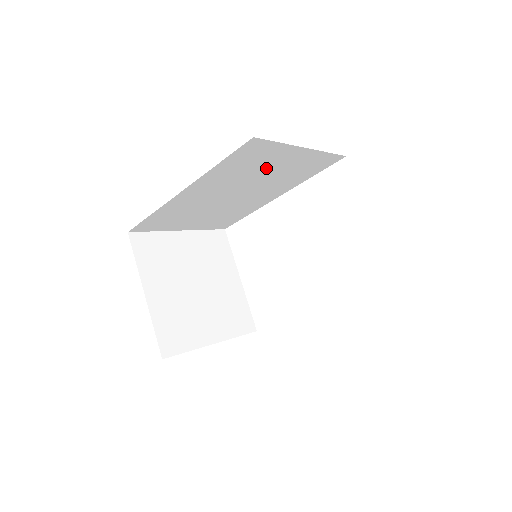
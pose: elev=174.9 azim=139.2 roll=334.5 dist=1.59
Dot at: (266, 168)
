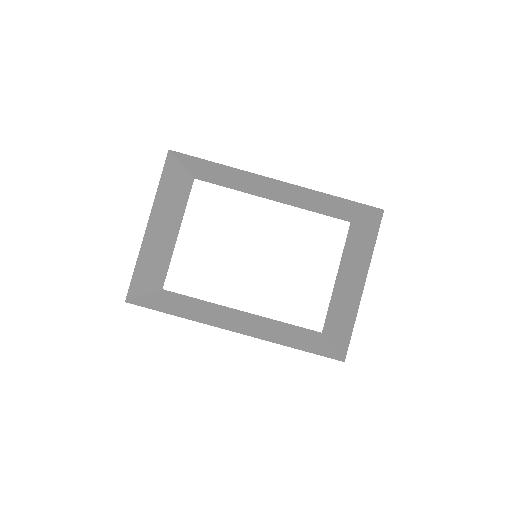
Dot at: (328, 204)
